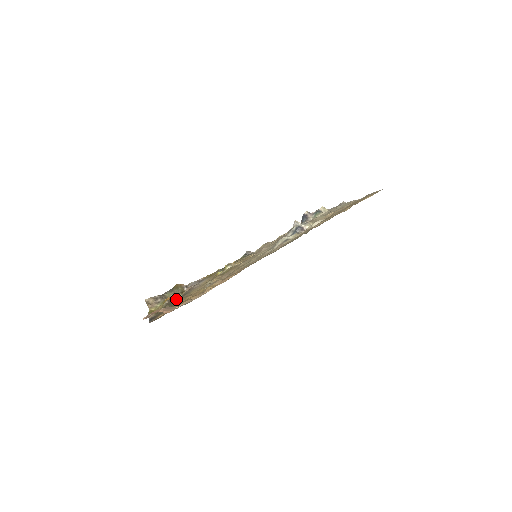
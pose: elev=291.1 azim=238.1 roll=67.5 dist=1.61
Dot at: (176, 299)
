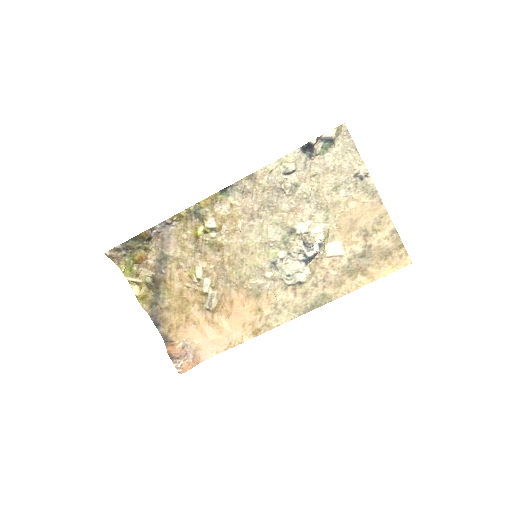
Dot at: (156, 269)
